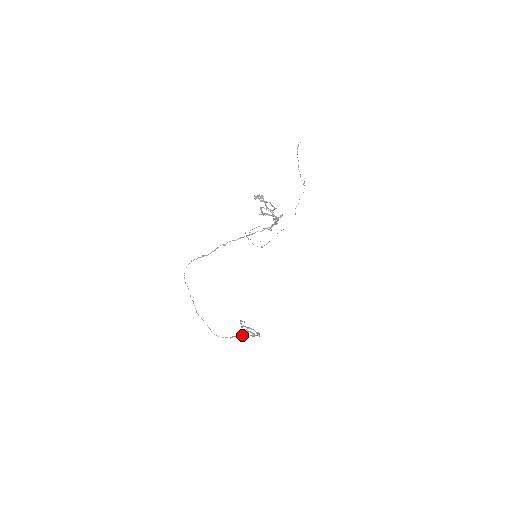
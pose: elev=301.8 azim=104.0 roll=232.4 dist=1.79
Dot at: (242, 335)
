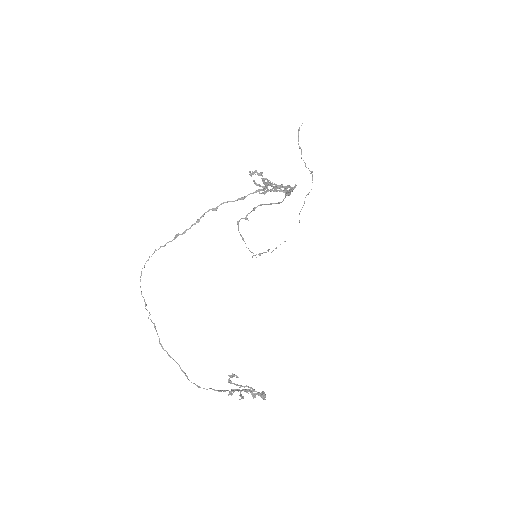
Dot at: occluded
